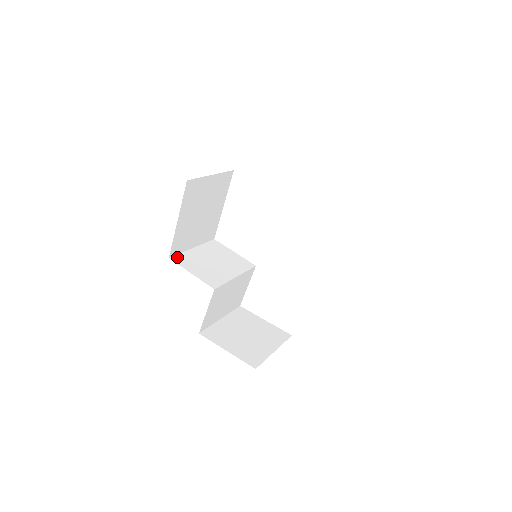
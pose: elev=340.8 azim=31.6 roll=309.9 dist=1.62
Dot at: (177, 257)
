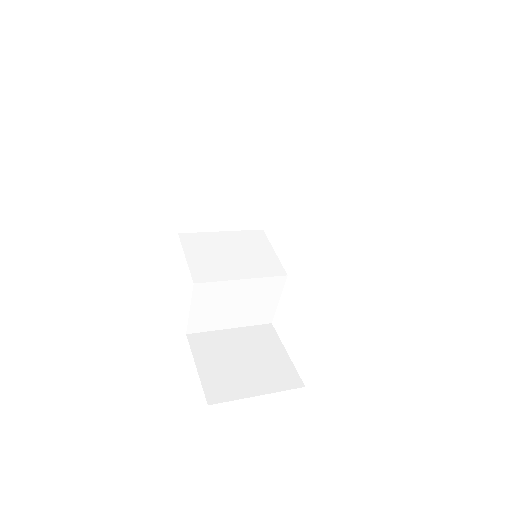
Dot at: (189, 235)
